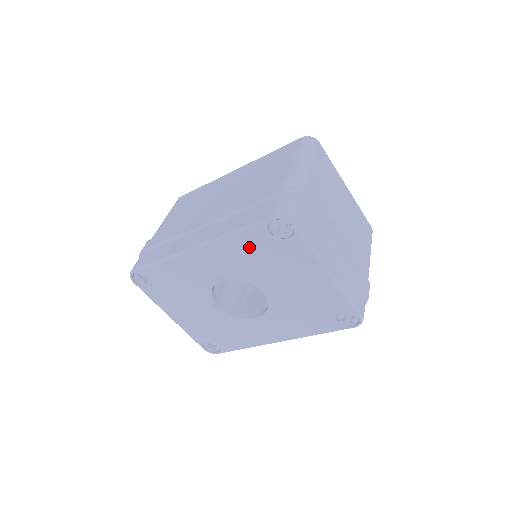
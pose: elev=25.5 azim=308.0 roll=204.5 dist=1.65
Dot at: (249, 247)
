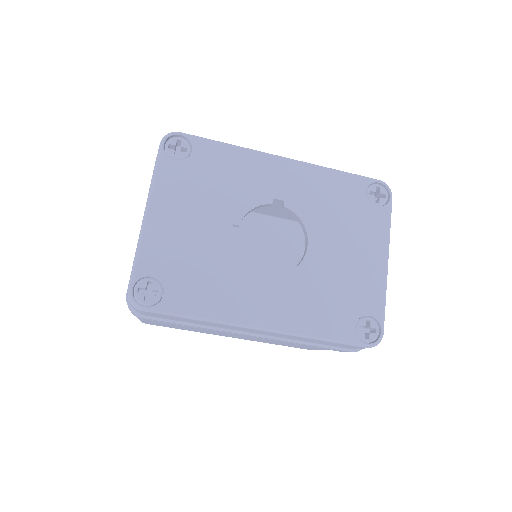
Dot at: (339, 190)
